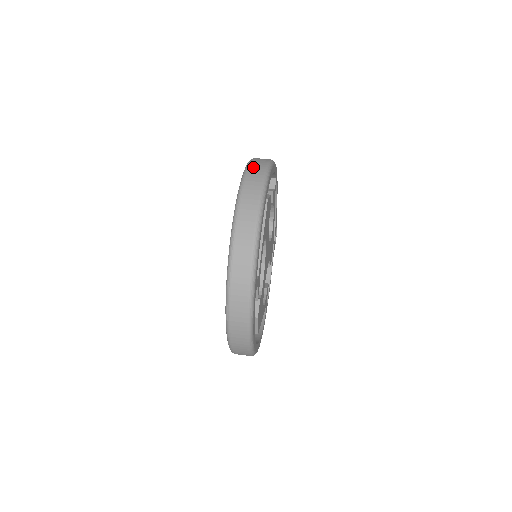
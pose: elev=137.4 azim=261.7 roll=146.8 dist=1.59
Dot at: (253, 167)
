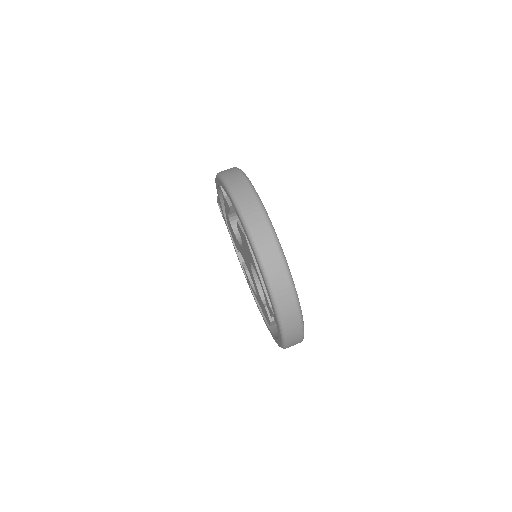
Dot at: (246, 208)
